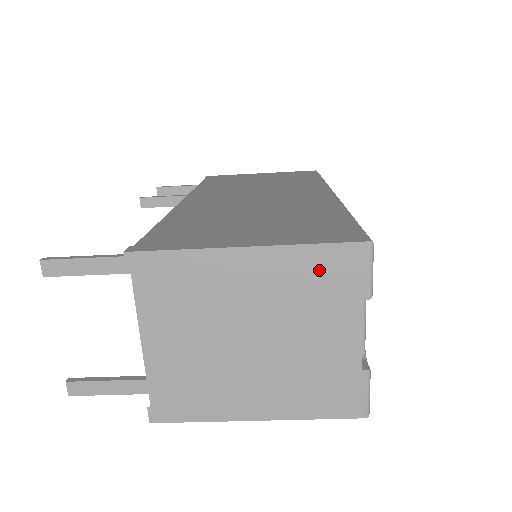
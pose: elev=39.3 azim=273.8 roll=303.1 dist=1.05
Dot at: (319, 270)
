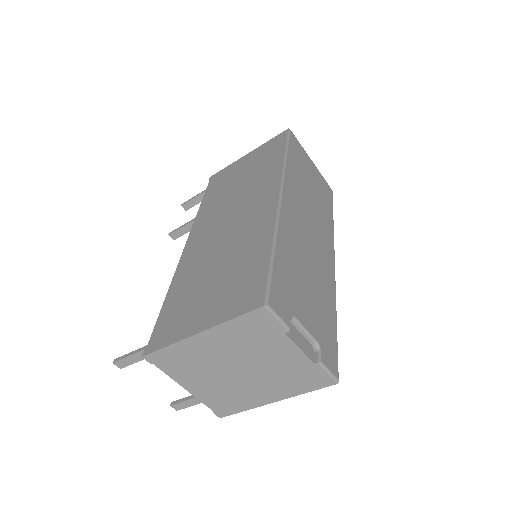
Dot at: (247, 329)
